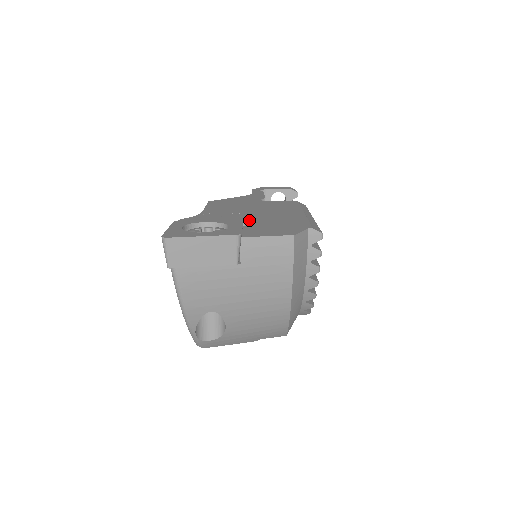
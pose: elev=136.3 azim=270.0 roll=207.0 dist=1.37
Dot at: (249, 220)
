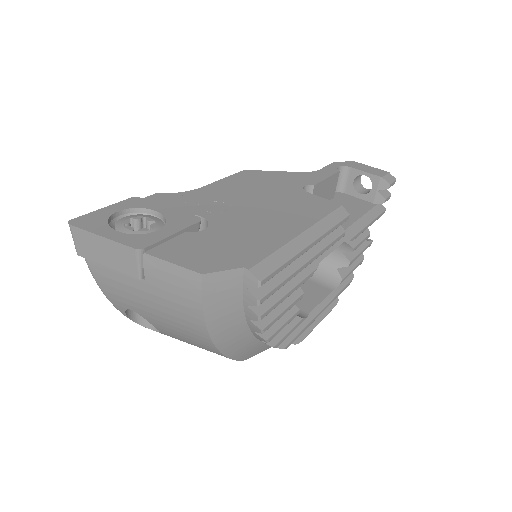
Dot at: (213, 223)
